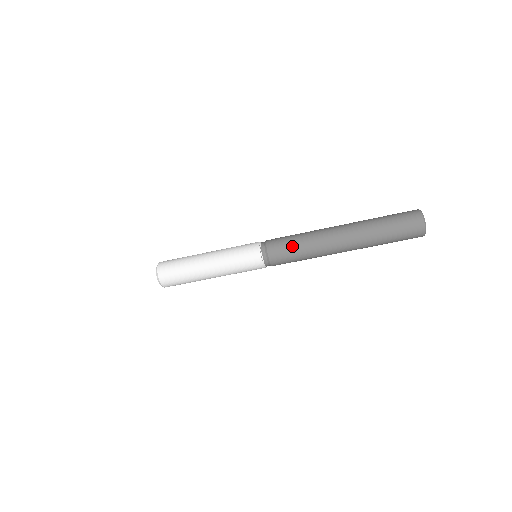
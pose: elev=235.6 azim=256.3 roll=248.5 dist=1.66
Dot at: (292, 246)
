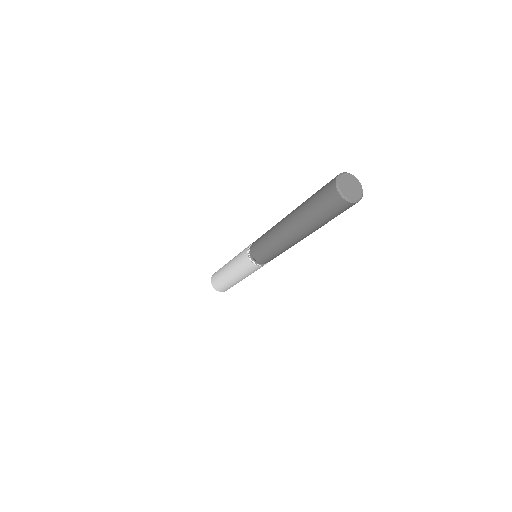
Dot at: (261, 243)
